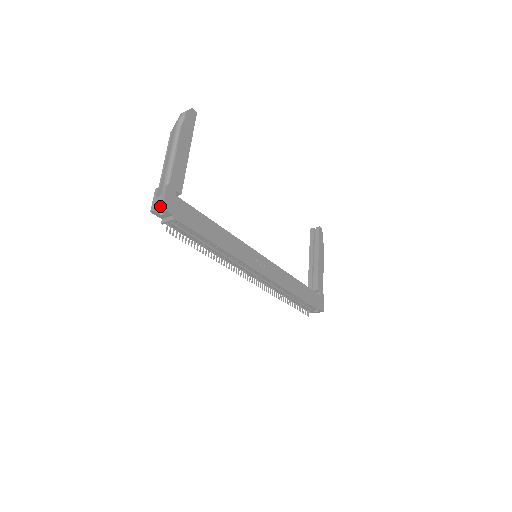
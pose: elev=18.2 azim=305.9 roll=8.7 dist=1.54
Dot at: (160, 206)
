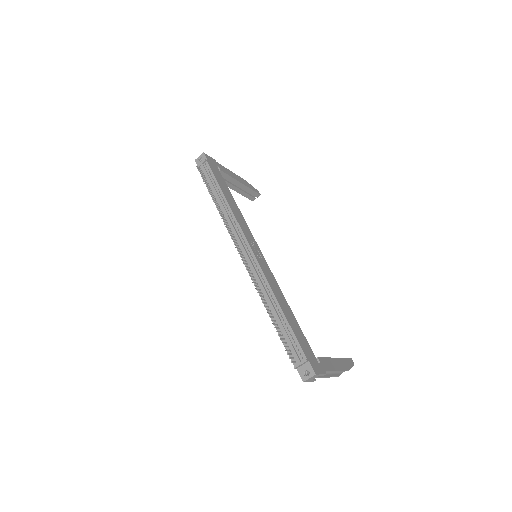
Dot at: (203, 154)
